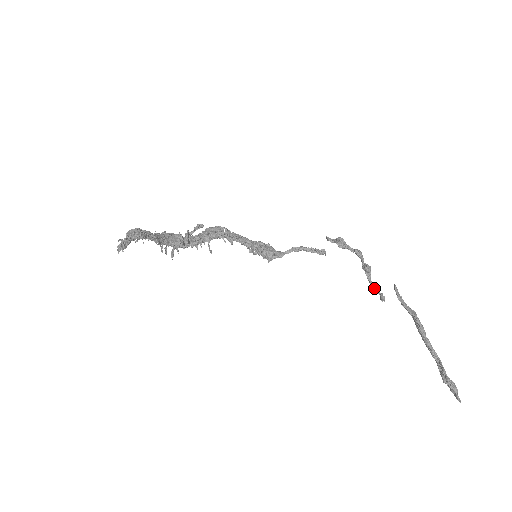
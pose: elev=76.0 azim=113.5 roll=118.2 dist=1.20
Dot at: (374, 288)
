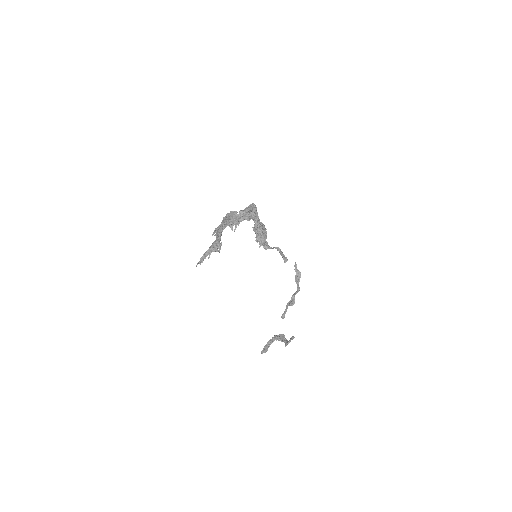
Dot at: (285, 310)
